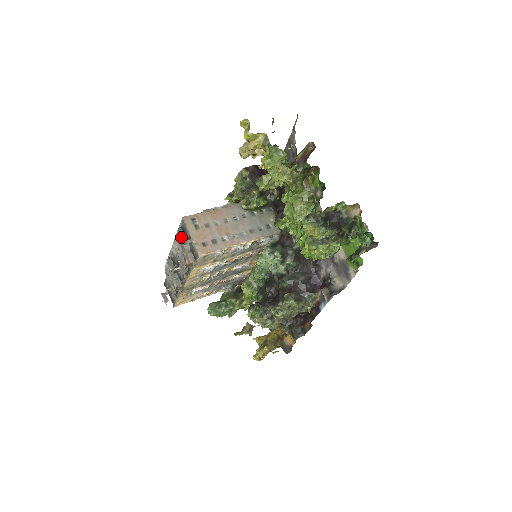
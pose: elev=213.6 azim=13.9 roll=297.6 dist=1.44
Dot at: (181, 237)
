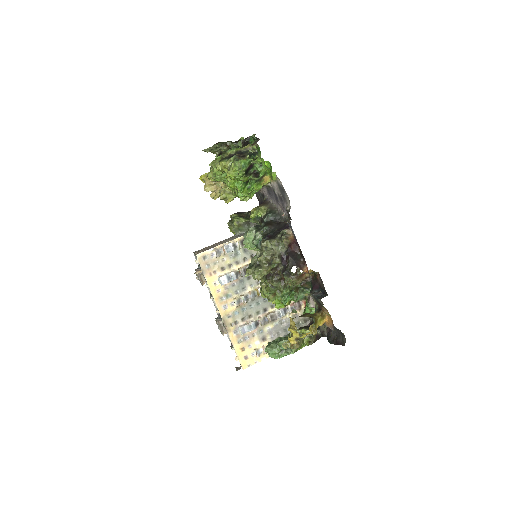
Dot at: occluded
